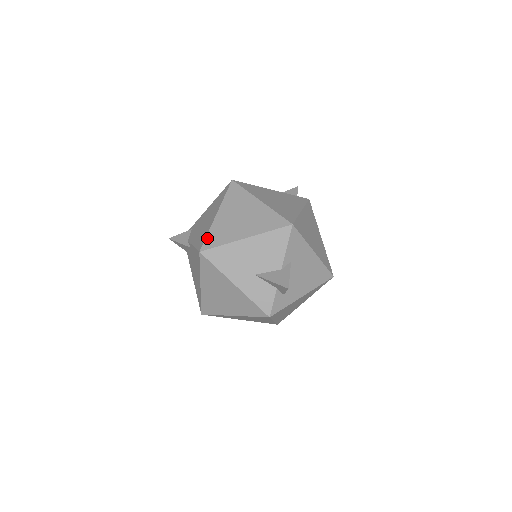
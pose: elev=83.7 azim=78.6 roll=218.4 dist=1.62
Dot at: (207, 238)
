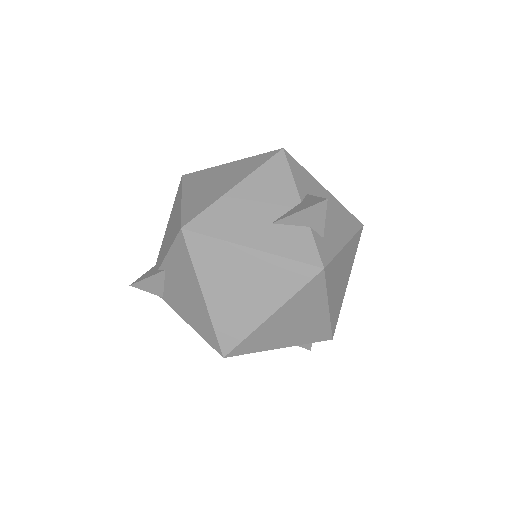
Dot at: (183, 215)
